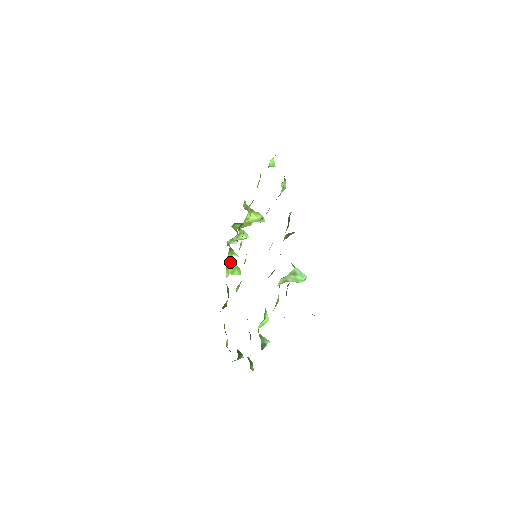
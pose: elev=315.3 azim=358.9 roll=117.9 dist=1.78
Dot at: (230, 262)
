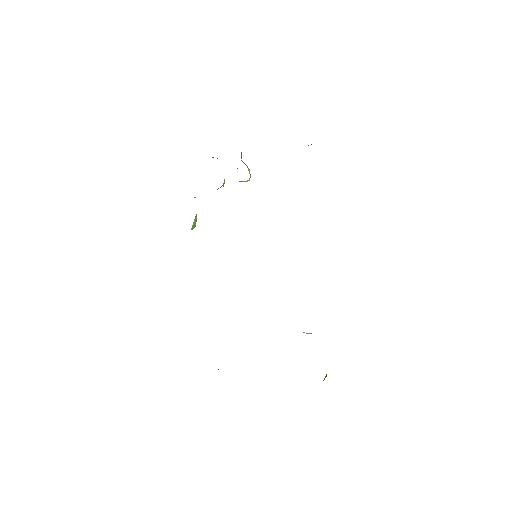
Dot at: occluded
